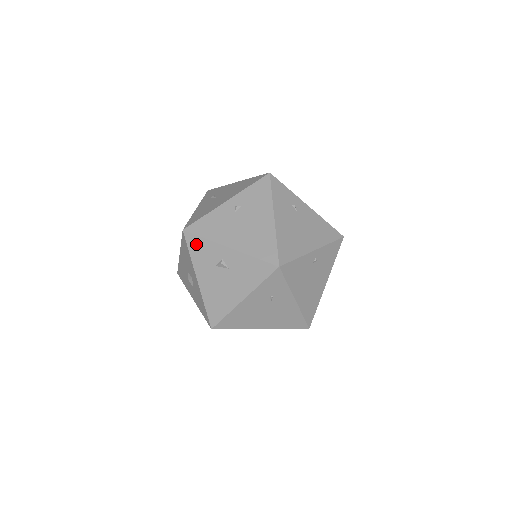
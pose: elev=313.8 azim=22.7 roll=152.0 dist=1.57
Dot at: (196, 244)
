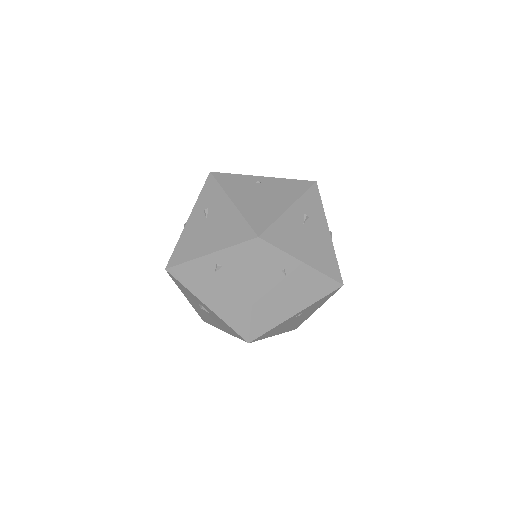
Dot at: (179, 284)
